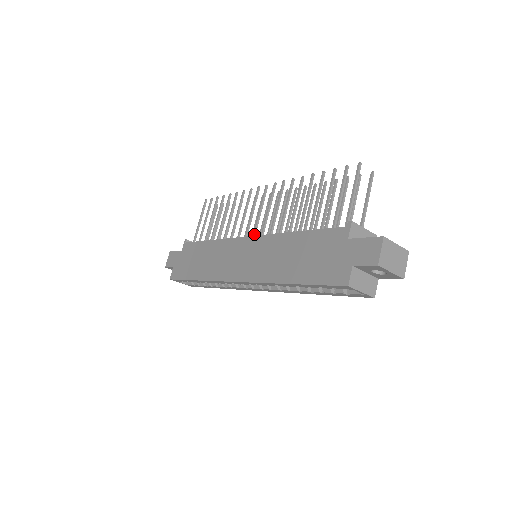
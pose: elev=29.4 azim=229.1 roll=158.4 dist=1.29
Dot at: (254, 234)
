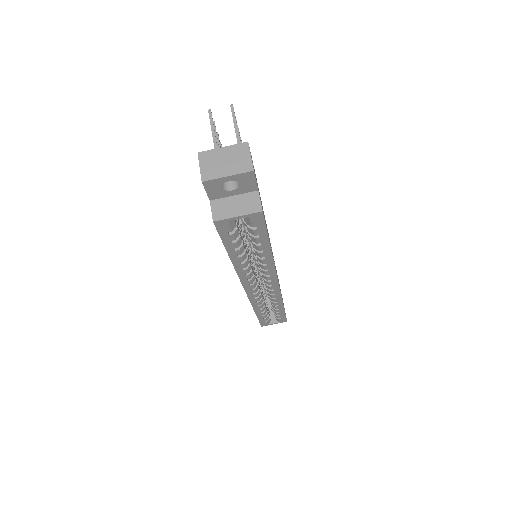
Dot at: occluded
